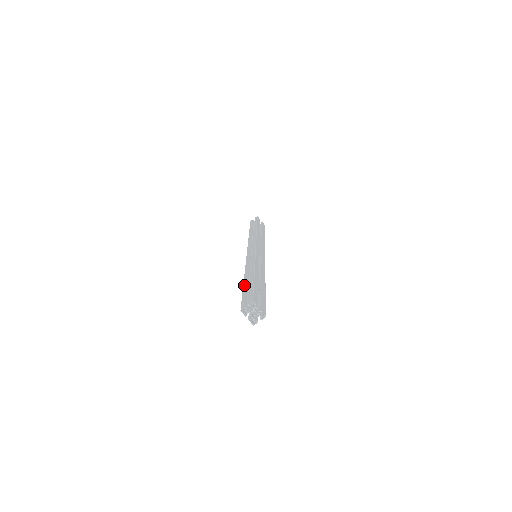
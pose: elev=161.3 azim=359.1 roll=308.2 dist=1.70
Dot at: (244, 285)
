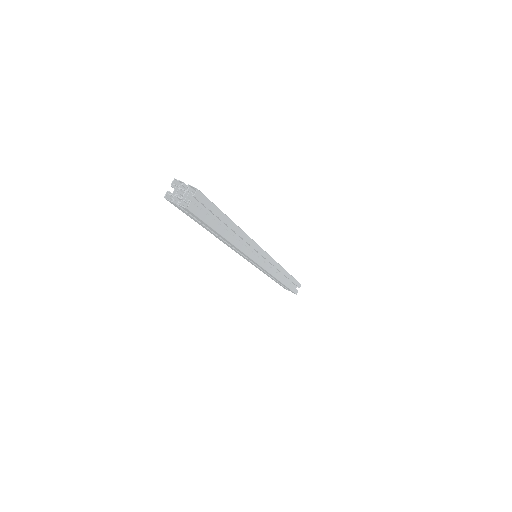
Dot at: occluded
